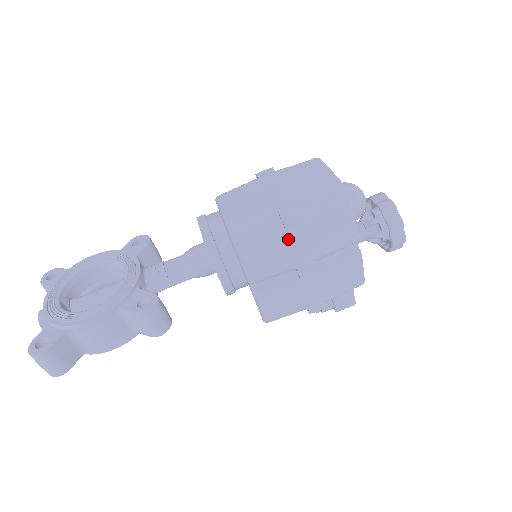
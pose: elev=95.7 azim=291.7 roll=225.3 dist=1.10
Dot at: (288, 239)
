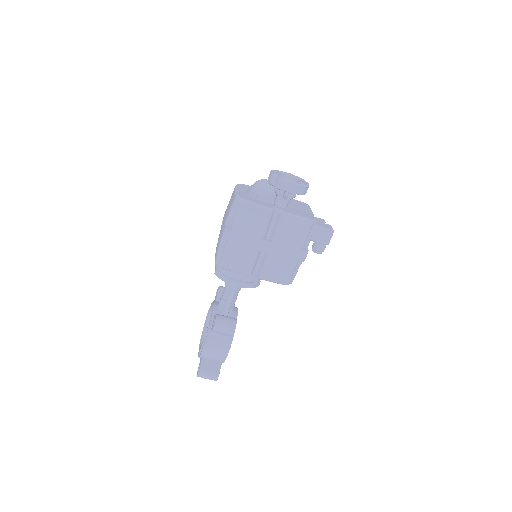
Dot at: (236, 244)
